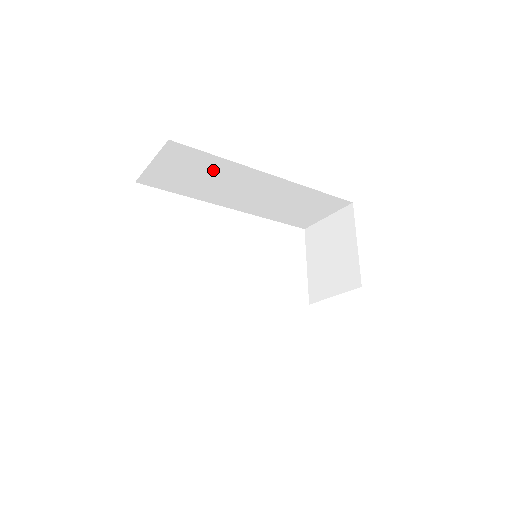
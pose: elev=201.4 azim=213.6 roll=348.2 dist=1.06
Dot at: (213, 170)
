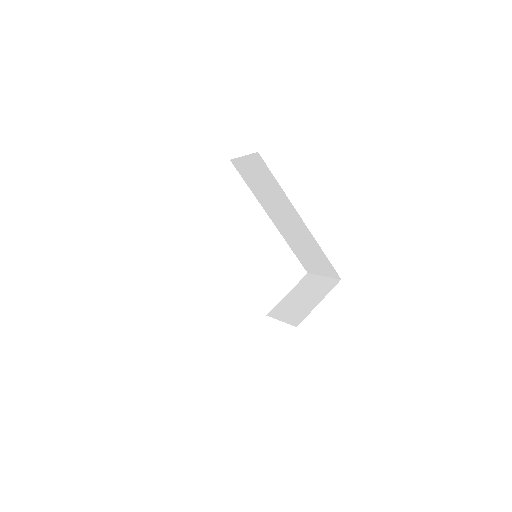
Dot at: (272, 188)
